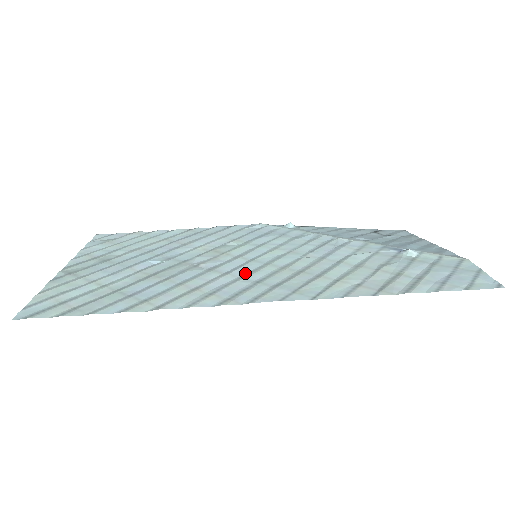
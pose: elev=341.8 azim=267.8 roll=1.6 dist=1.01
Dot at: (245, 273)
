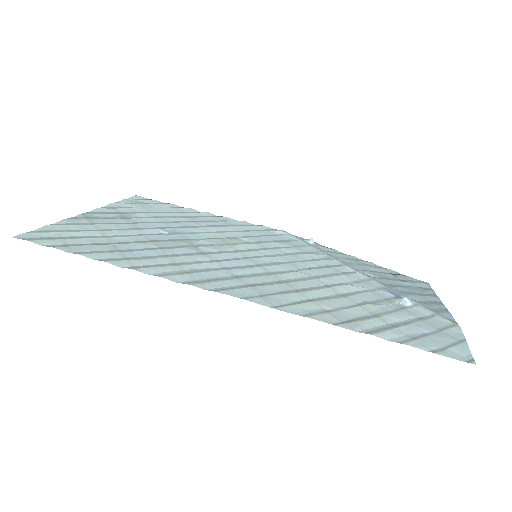
Dot at: (232, 266)
